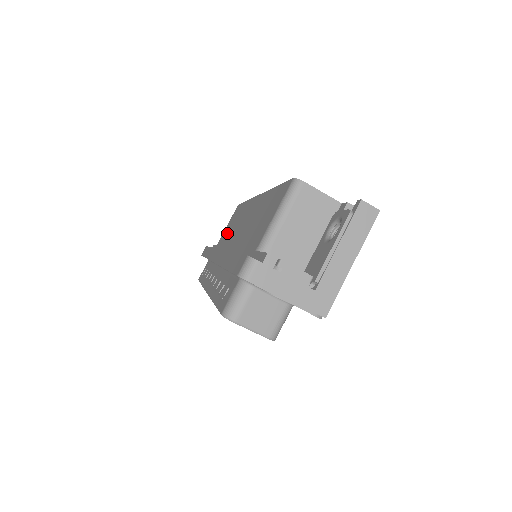
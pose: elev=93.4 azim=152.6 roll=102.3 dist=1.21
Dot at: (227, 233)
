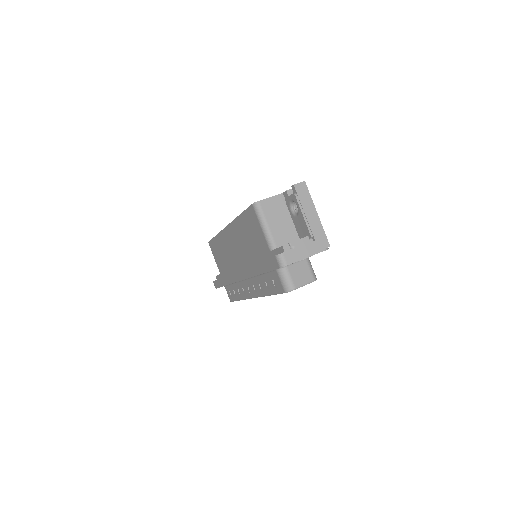
Dot at: (223, 262)
